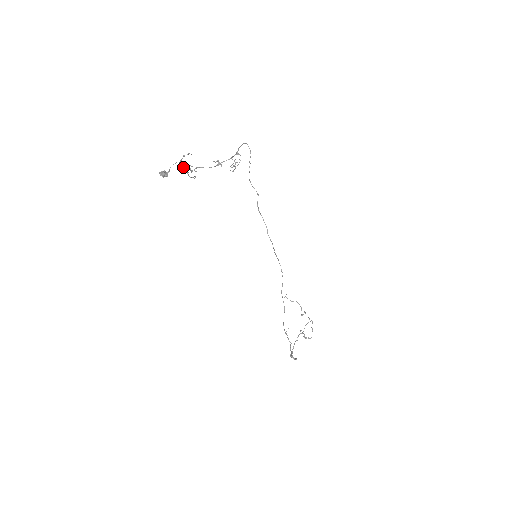
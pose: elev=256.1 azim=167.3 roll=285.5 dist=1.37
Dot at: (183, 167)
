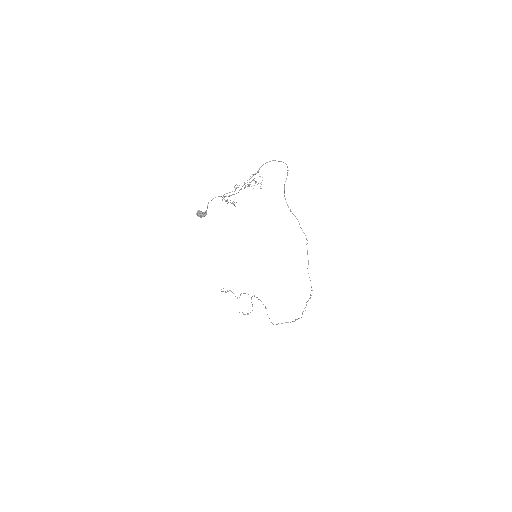
Dot at: occluded
